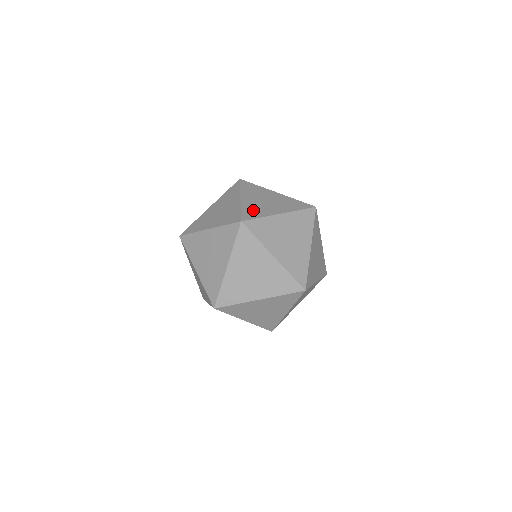
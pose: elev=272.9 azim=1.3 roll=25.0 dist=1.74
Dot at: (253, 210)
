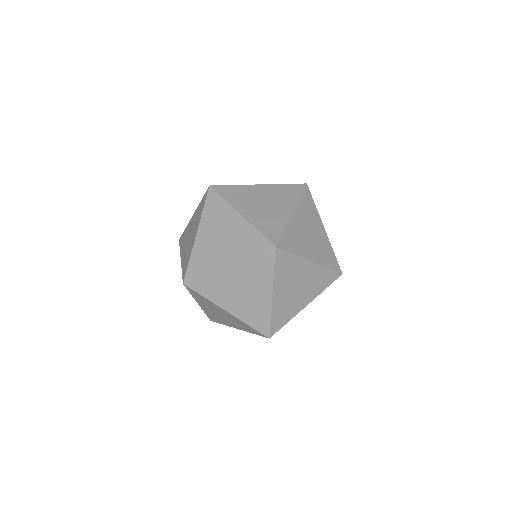
Dot at: occluded
